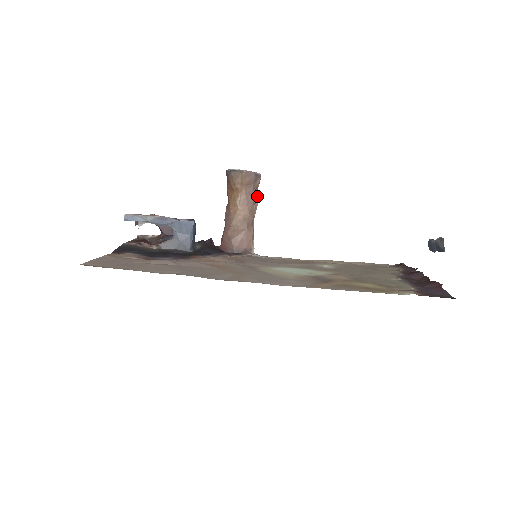
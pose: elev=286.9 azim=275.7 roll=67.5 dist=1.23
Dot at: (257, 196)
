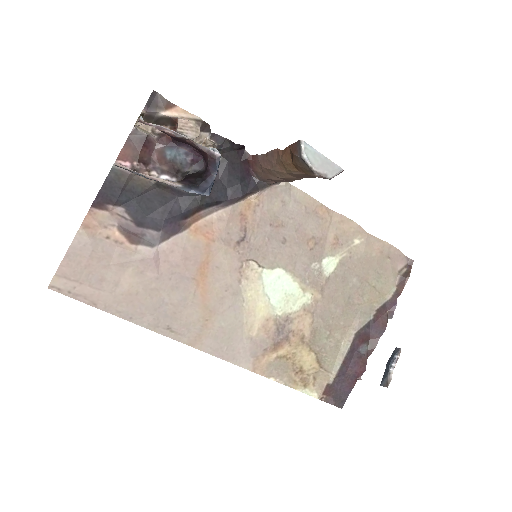
Dot at: occluded
